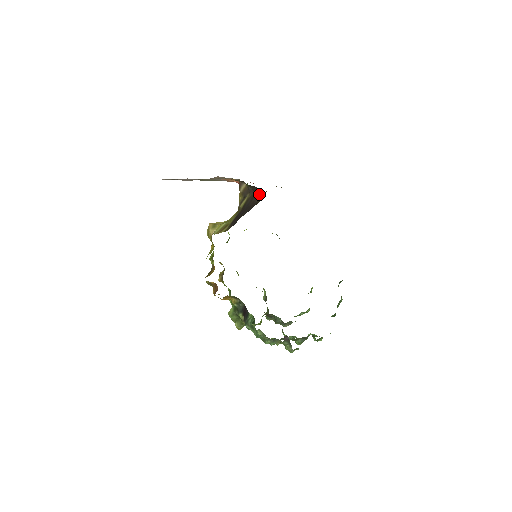
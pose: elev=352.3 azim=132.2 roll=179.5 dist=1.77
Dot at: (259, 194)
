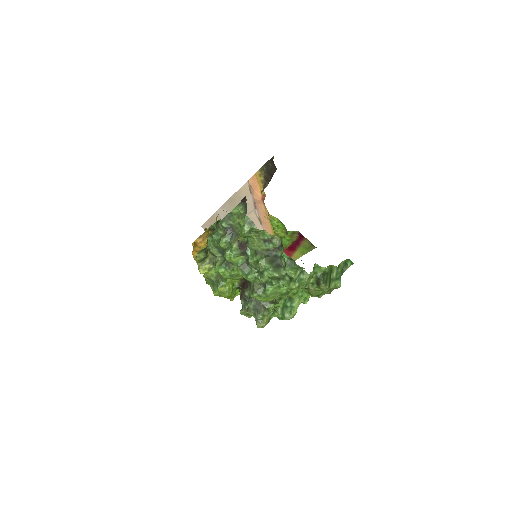
Dot at: (273, 158)
